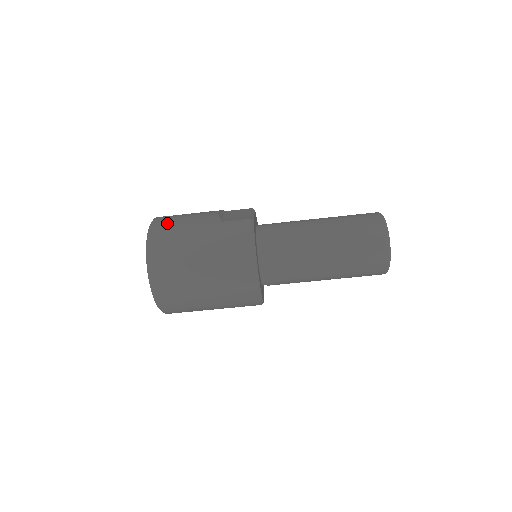
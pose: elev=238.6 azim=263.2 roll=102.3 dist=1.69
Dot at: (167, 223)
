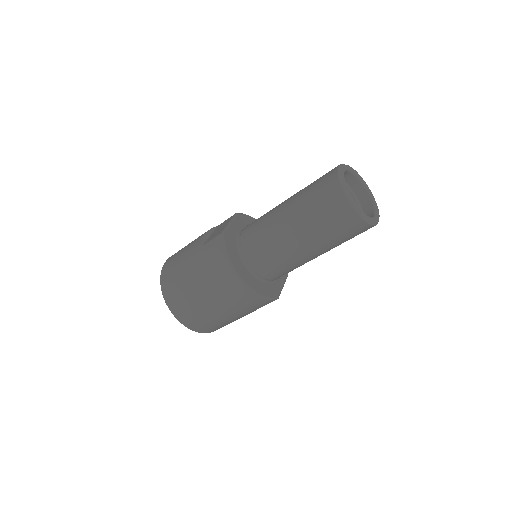
Dot at: (170, 263)
